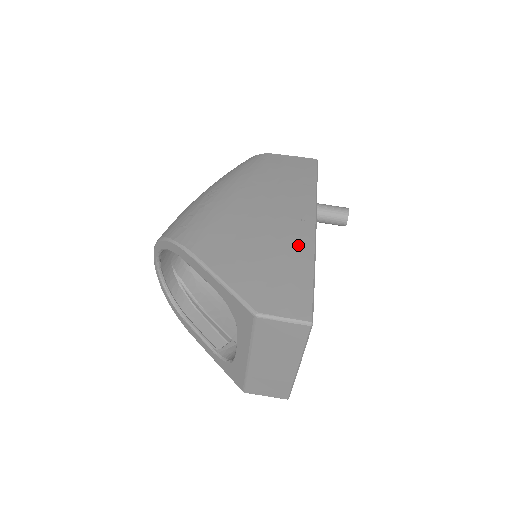
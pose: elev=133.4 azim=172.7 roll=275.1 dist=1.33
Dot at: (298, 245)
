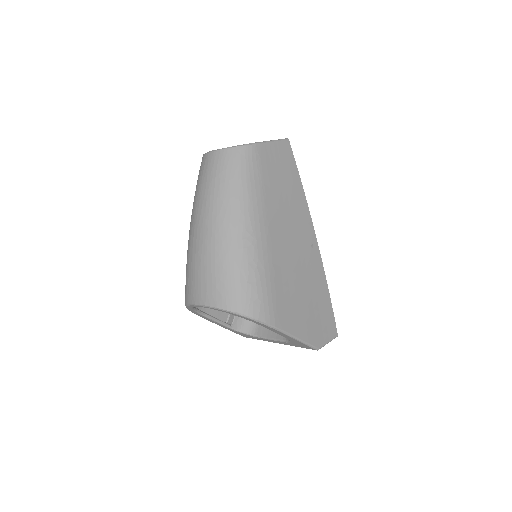
Dot at: (318, 277)
